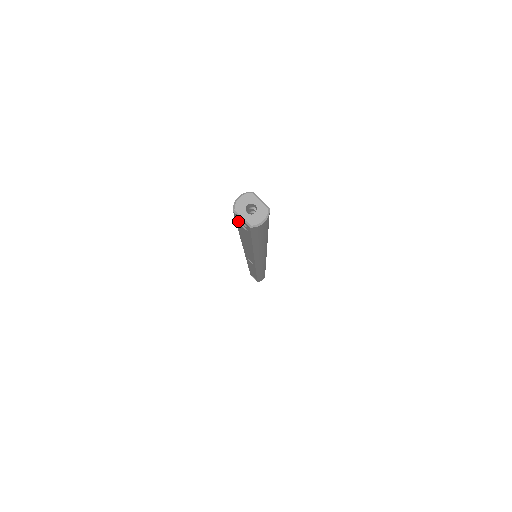
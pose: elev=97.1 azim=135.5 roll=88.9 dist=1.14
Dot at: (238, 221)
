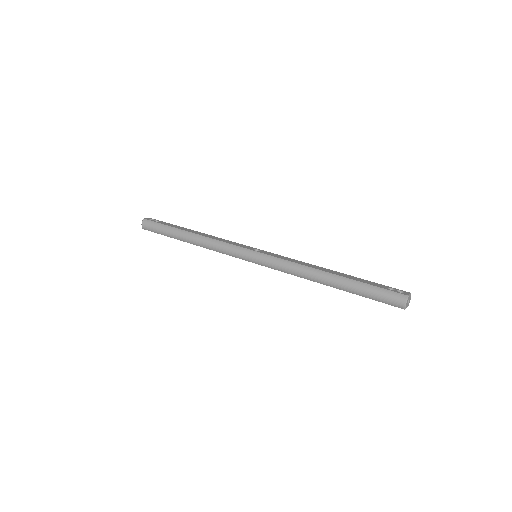
Dot at: (388, 304)
